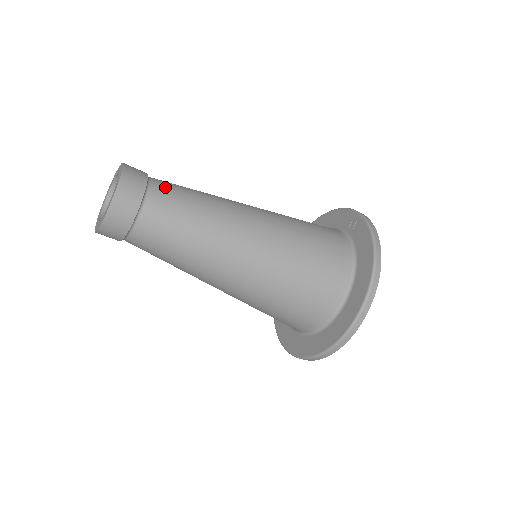
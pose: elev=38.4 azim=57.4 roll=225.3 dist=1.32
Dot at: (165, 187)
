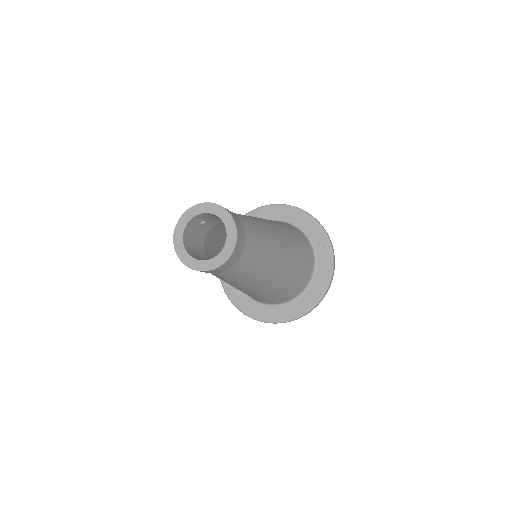
Dot at: (251, 240)
